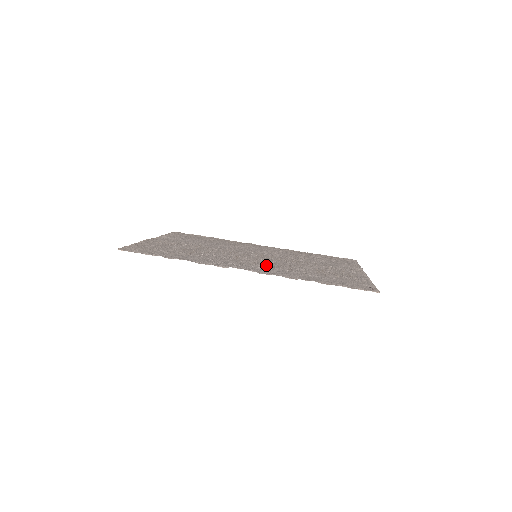
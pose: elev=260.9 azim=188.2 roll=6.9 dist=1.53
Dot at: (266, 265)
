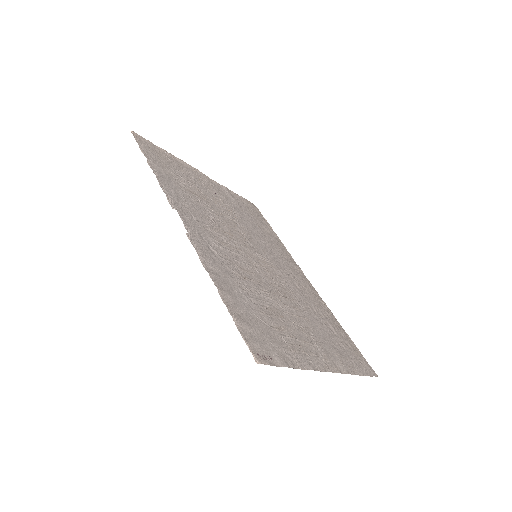
Dot at: (230, 254)
